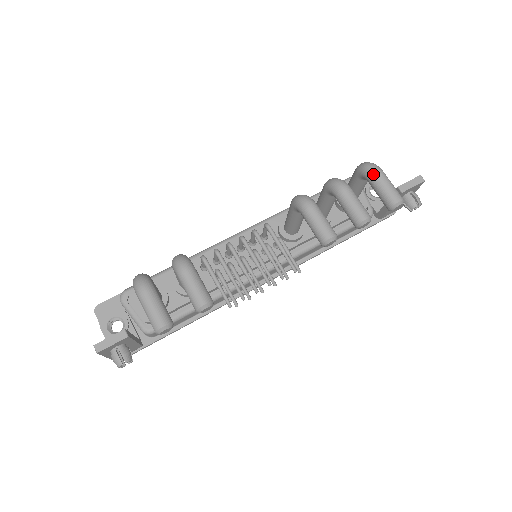
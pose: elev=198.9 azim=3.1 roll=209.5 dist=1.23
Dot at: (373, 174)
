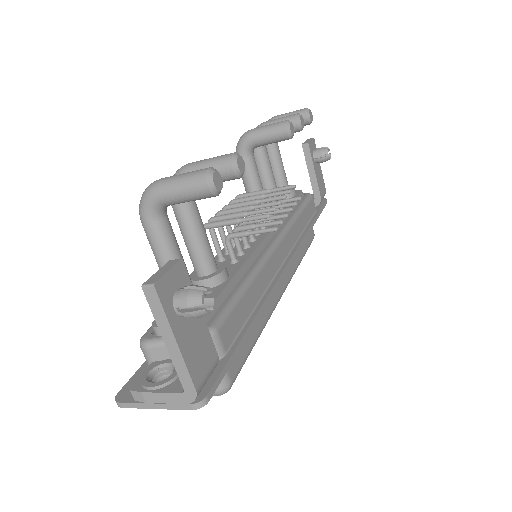
Dot at: (273, 118)
